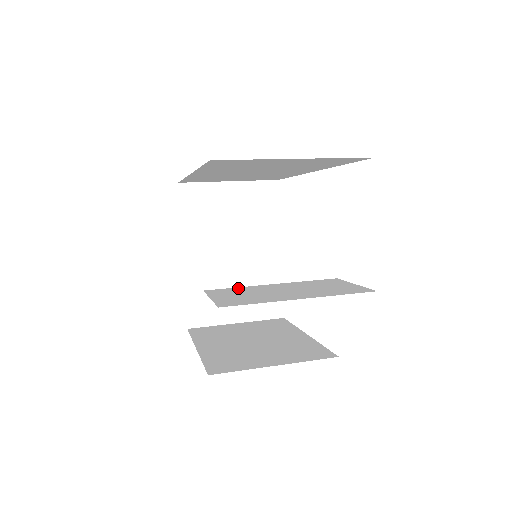
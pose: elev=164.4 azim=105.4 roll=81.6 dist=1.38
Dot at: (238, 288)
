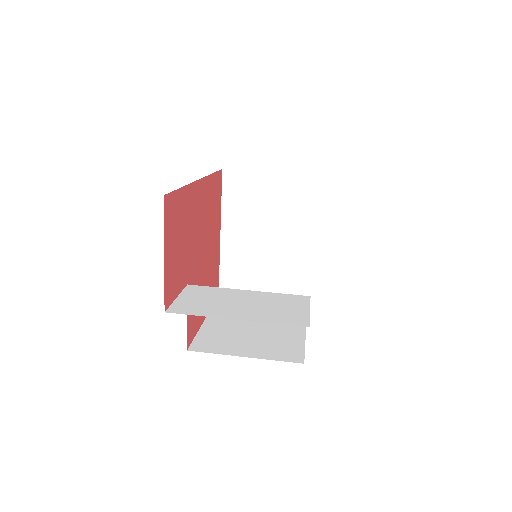
Dot at: (215, 289)
